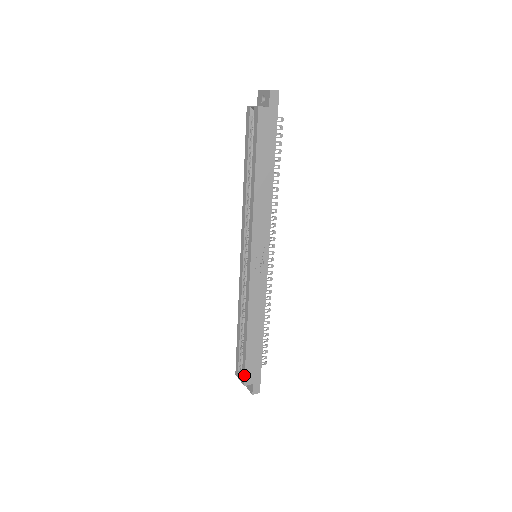
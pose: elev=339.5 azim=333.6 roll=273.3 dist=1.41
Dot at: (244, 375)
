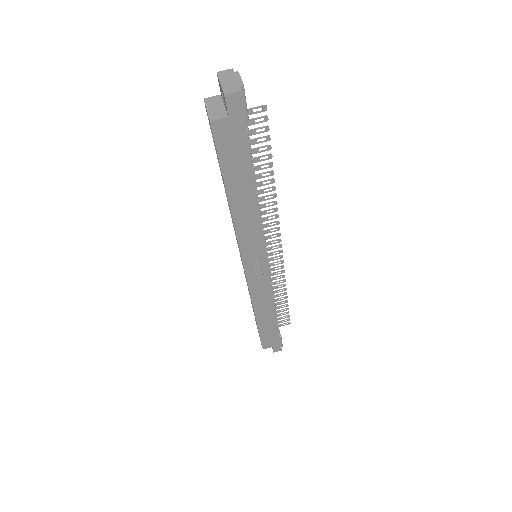
Dot at: (261, 343)
